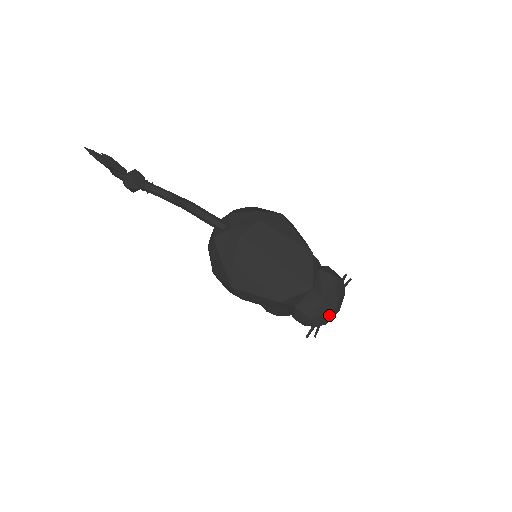
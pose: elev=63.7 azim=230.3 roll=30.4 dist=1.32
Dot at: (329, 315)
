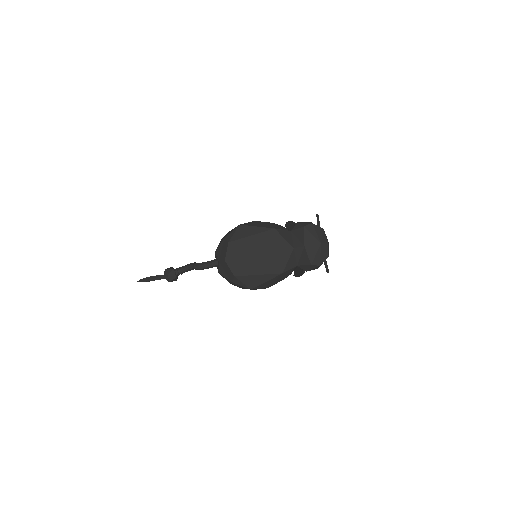
Dot at: (321, 251)
